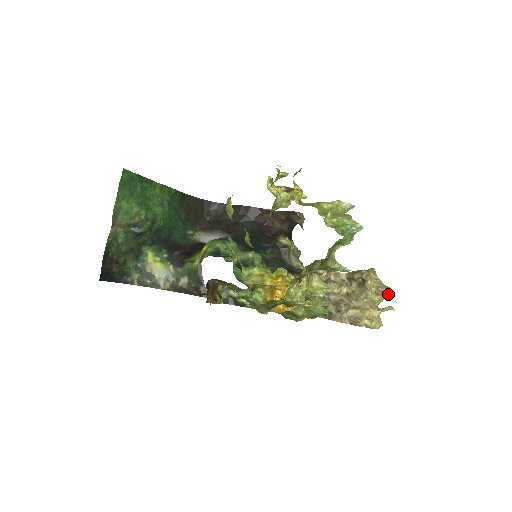
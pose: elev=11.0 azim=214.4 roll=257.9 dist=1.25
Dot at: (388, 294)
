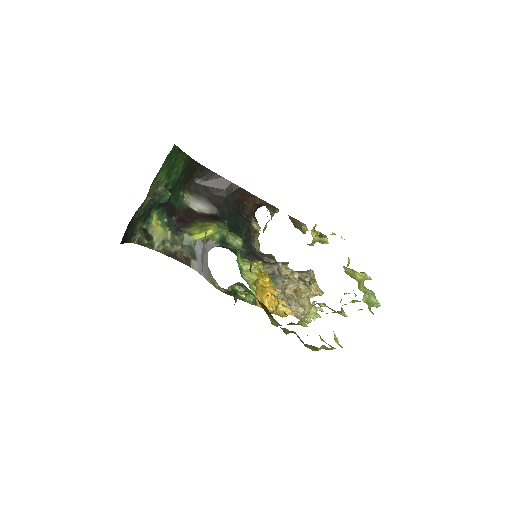
Dot at: occluded
